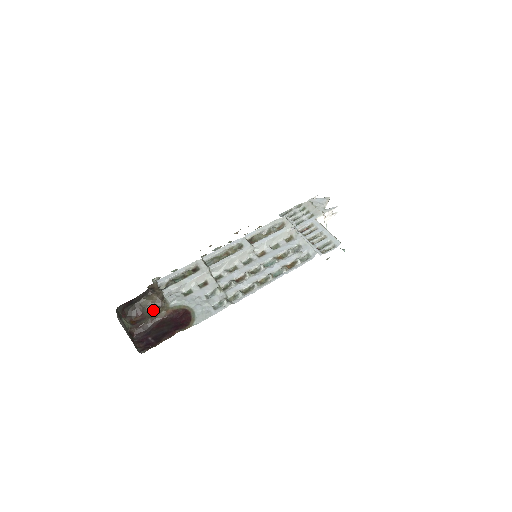
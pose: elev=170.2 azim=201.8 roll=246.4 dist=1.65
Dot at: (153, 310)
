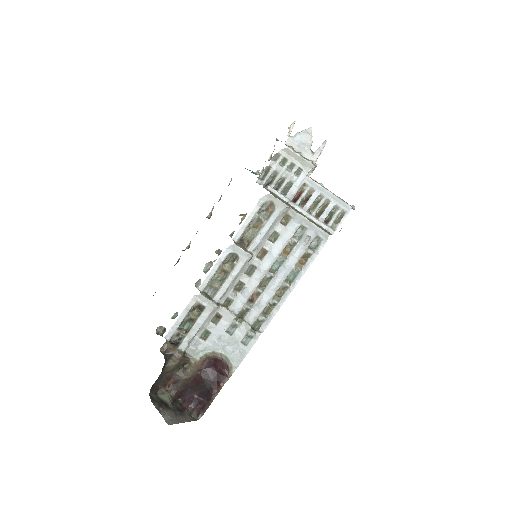
Dot at: (181, 368)
